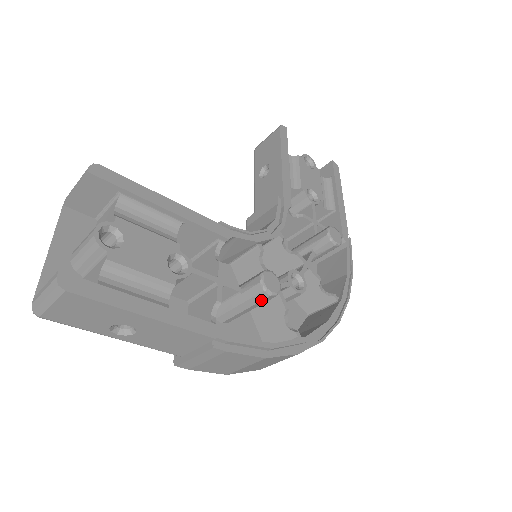
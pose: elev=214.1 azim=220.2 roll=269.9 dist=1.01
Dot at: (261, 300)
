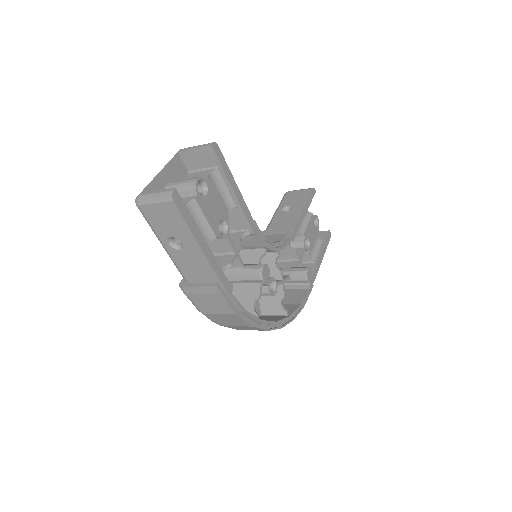
Dot at: (253, 279)
